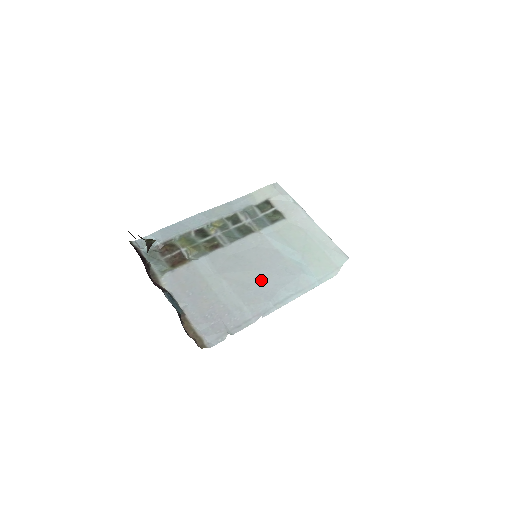
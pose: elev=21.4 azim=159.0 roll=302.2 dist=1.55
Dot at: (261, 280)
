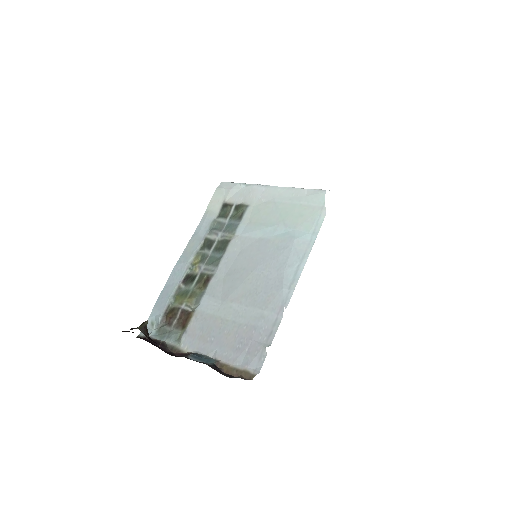
Dot at: (263, 276)
